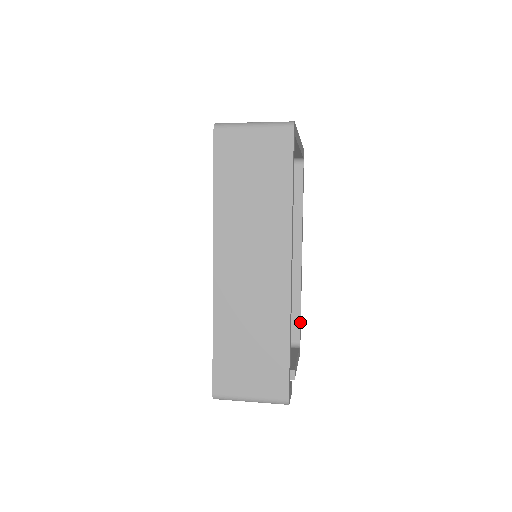
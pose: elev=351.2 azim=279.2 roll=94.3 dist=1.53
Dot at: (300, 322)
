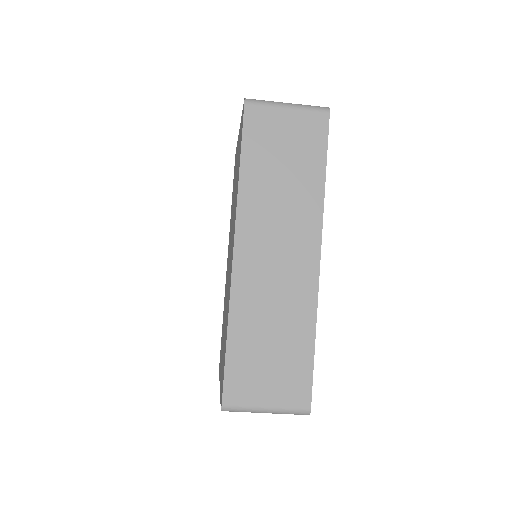
Dot at: occluded
